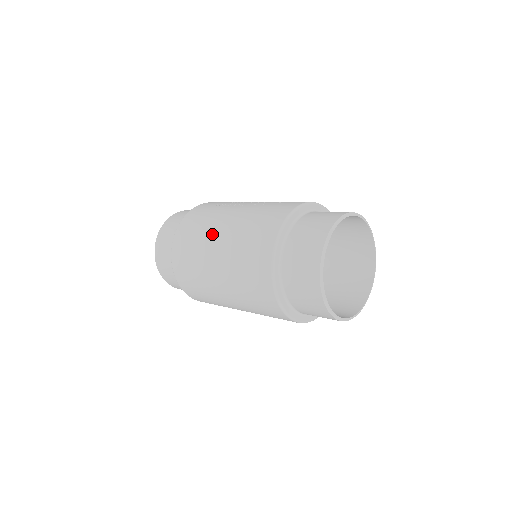
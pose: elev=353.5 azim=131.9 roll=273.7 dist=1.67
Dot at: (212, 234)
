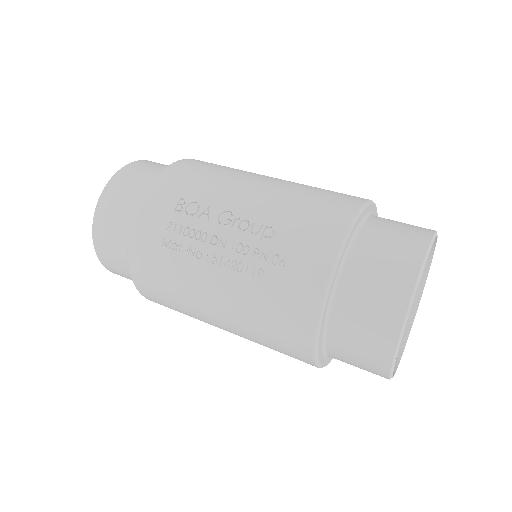
Dot at: (201, 313)
